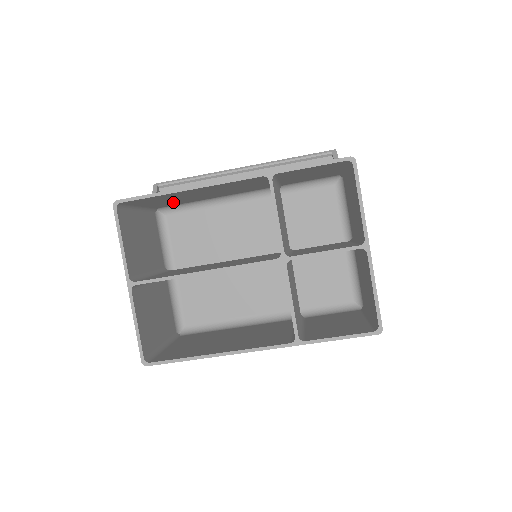
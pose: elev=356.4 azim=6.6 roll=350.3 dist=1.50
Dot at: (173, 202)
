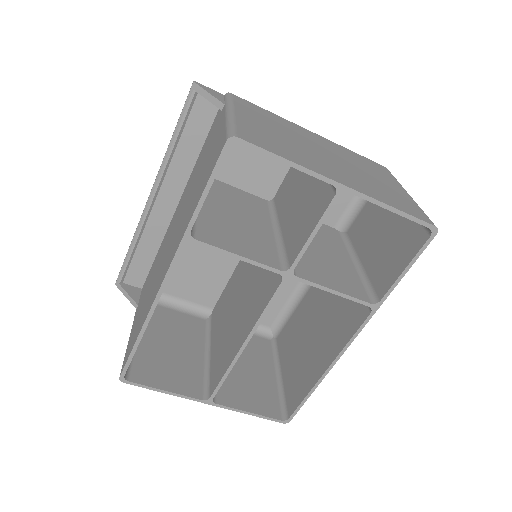
Dot at: occluded
